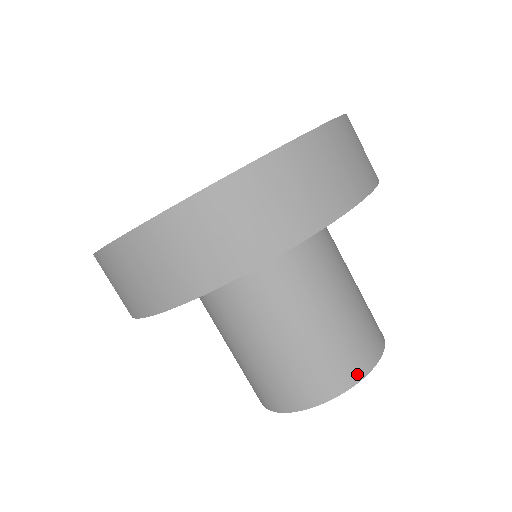
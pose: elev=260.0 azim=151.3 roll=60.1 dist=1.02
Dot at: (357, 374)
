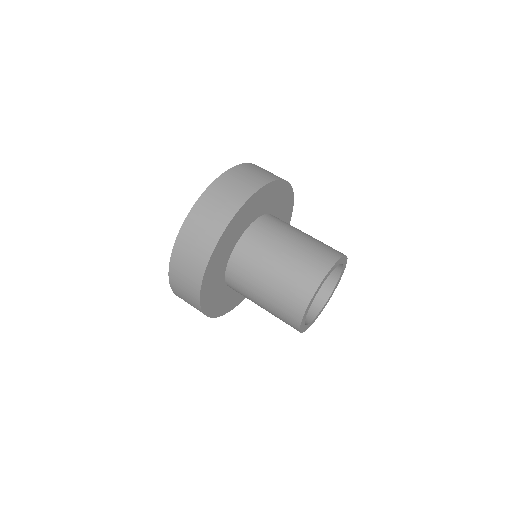
Dot at: (329, 264)
